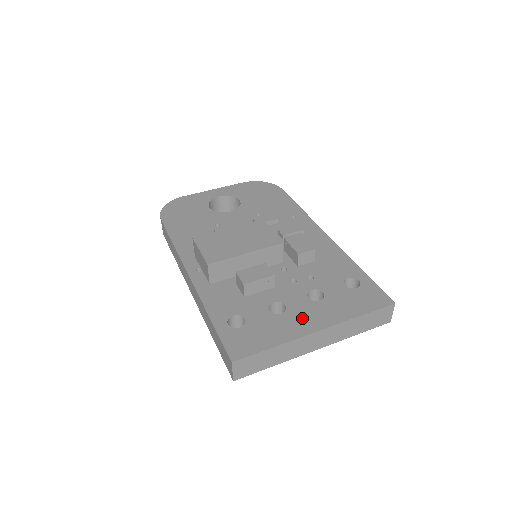
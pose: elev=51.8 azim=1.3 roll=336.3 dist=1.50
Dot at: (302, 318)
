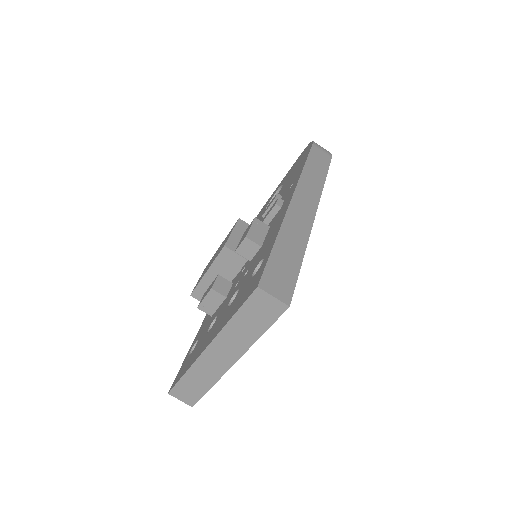
Dot at: (211, 333)
